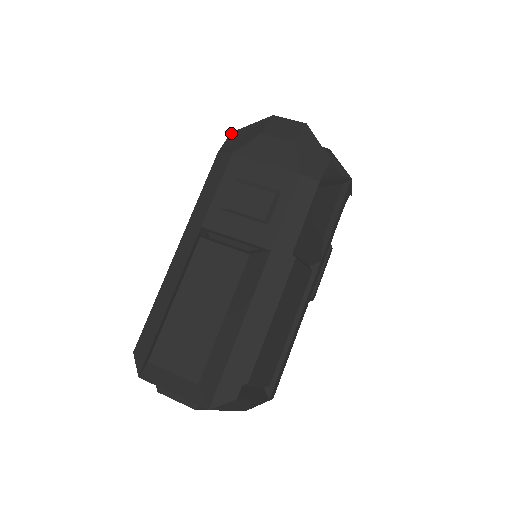
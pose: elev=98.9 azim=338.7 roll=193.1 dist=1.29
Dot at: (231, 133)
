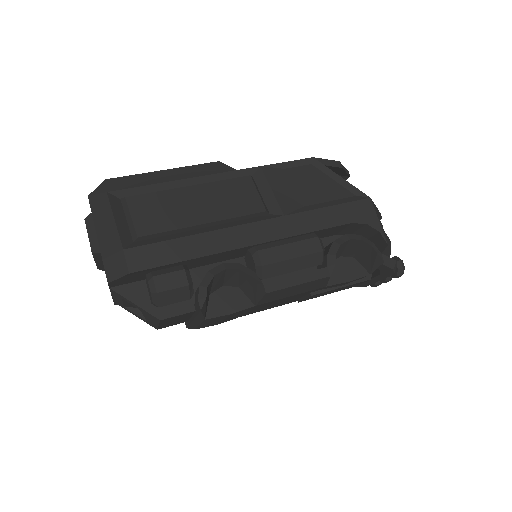
Dot at: occluded
